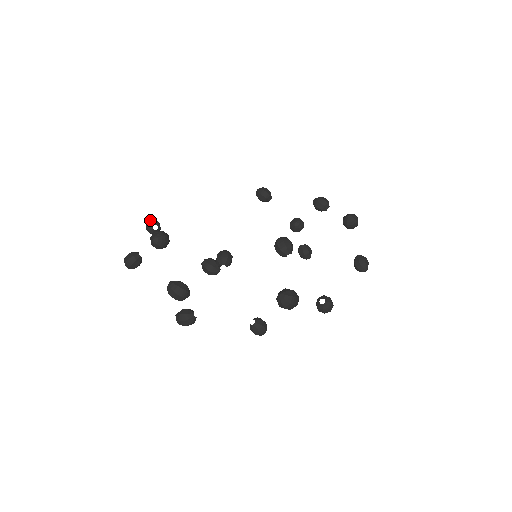
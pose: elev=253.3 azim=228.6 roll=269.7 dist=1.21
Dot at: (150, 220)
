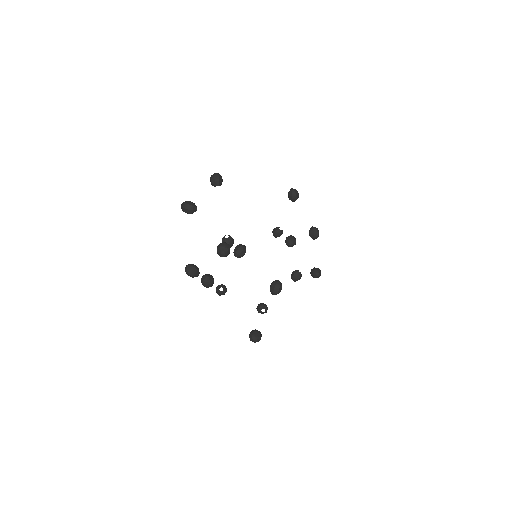
Dot at: (219, 178)
